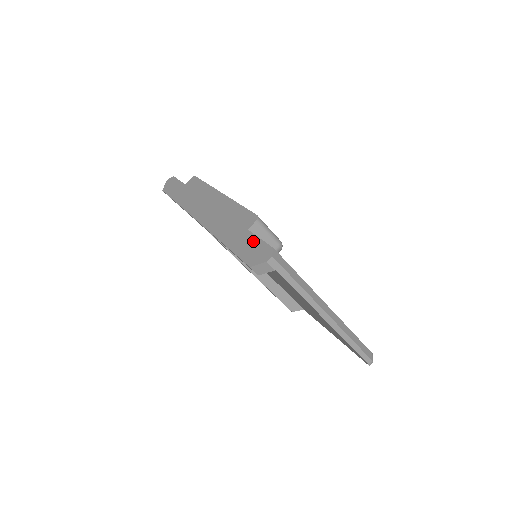
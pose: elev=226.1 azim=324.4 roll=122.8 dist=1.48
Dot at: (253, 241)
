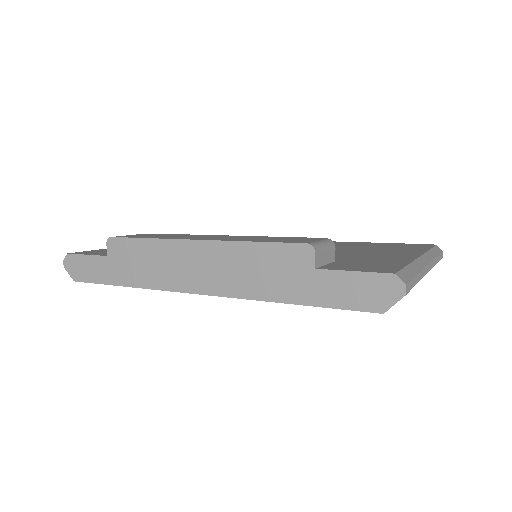
Dot at: (346, 280)
